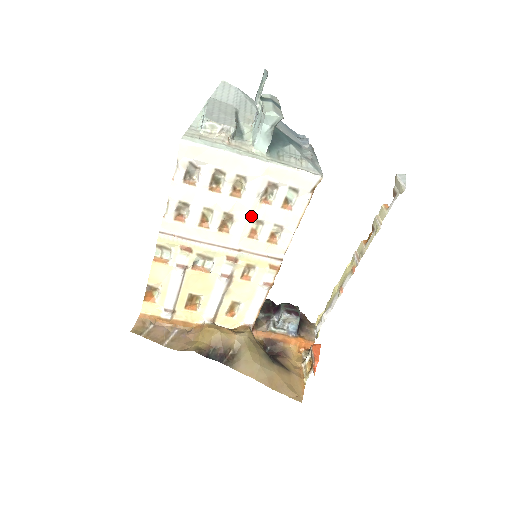
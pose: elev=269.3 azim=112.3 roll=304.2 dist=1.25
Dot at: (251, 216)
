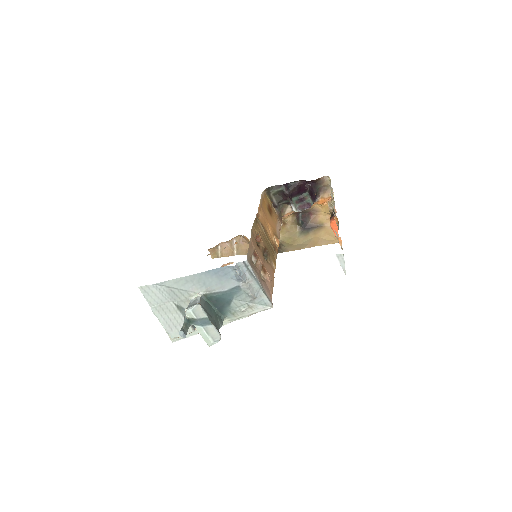
Dot at: occluded
